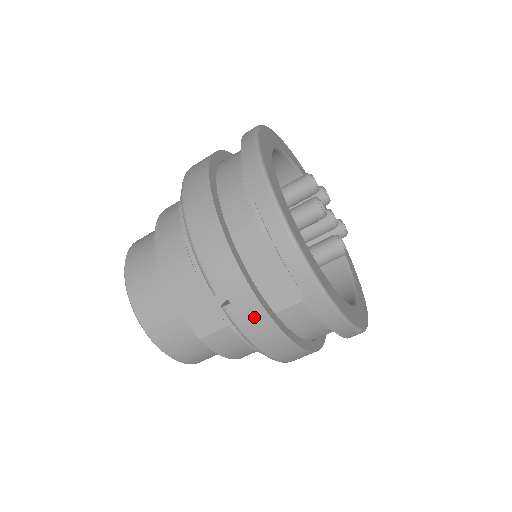
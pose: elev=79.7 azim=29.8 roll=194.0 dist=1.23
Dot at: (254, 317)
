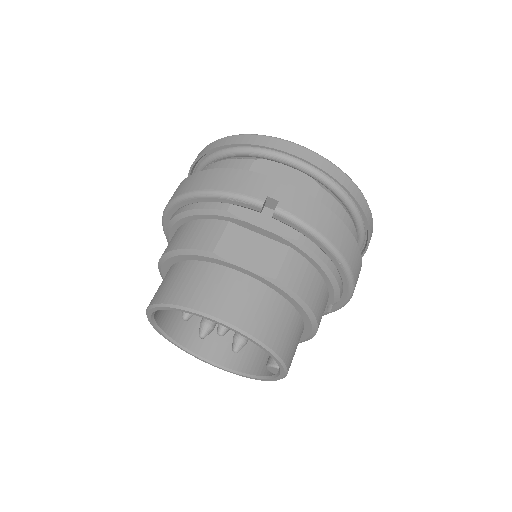
Dot at: (302, 203)
